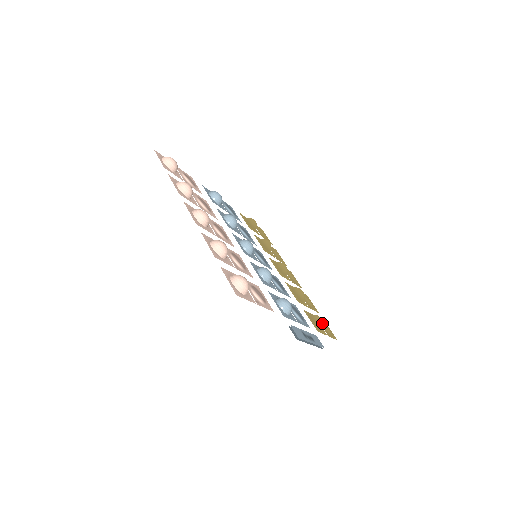
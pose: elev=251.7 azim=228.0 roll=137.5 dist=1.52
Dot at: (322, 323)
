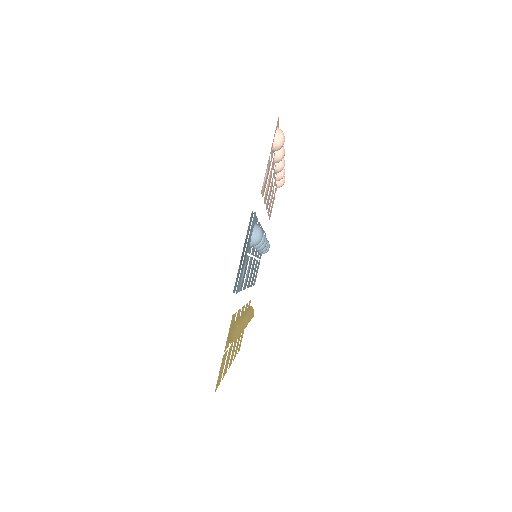
Dot at: (237, 333)
